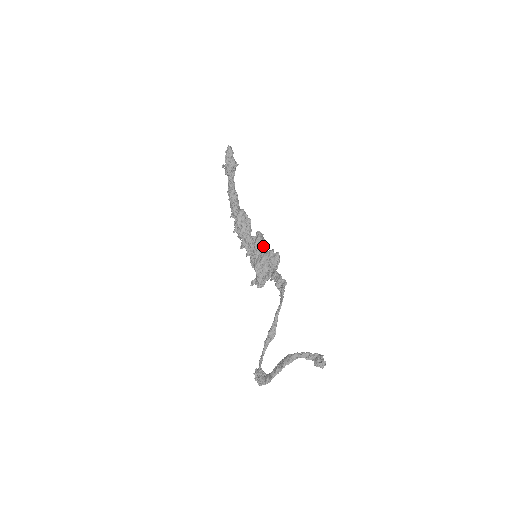
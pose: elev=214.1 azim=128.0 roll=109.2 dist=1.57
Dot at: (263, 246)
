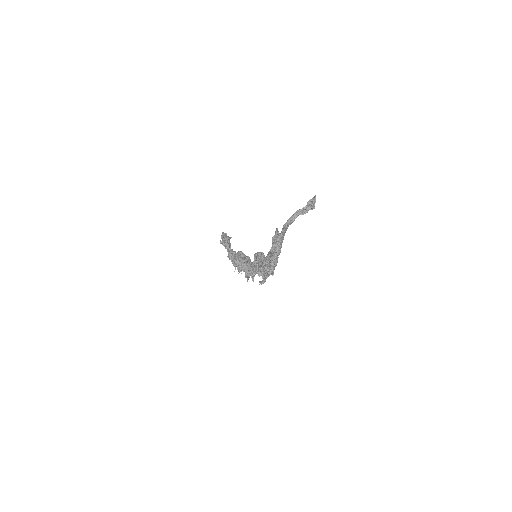
Dot at: (261, 252)
